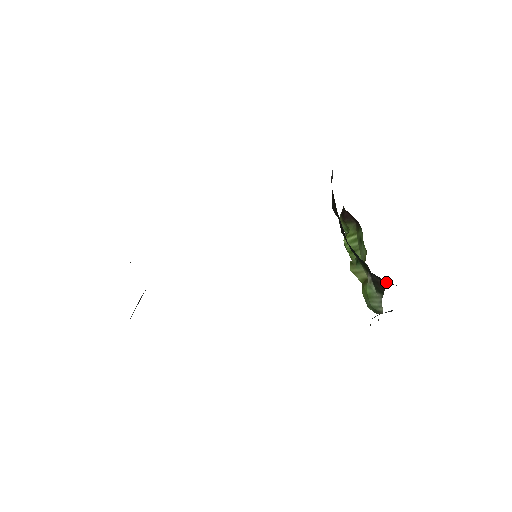
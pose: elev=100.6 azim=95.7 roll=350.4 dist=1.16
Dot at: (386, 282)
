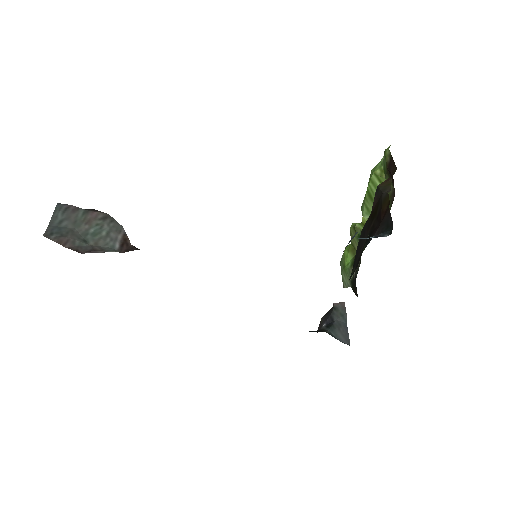
Dot at: occluded
